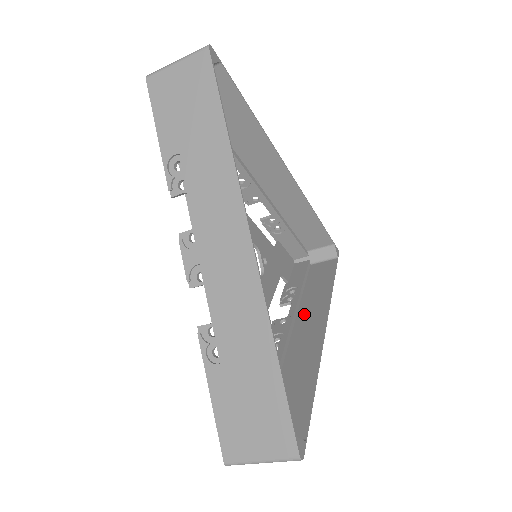
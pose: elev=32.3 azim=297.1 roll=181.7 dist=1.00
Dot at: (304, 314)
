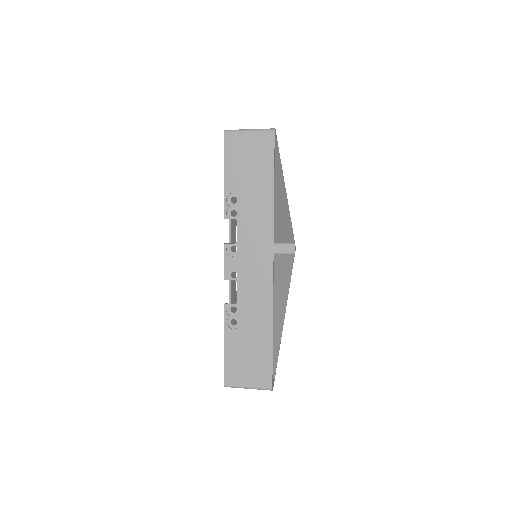
Dot at: occluded
